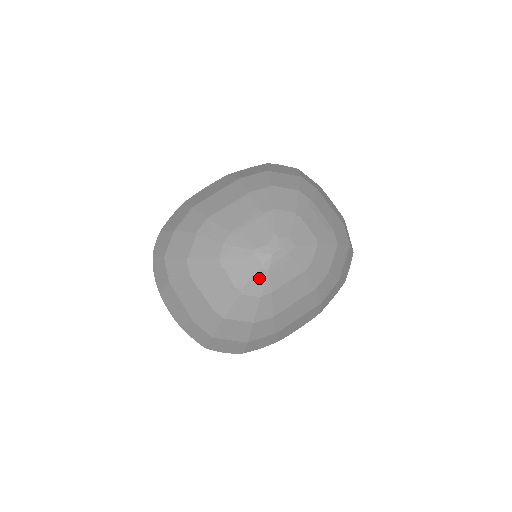
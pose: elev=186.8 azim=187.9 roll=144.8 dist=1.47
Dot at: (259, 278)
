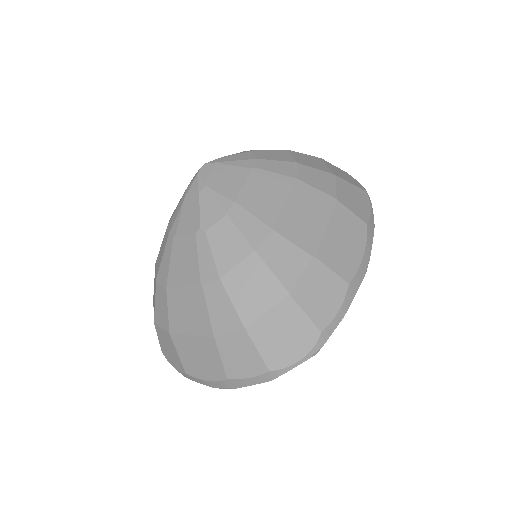
Dot at: (206, 200)
